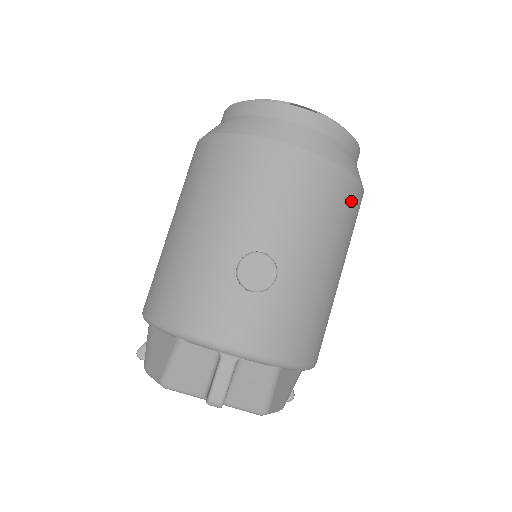
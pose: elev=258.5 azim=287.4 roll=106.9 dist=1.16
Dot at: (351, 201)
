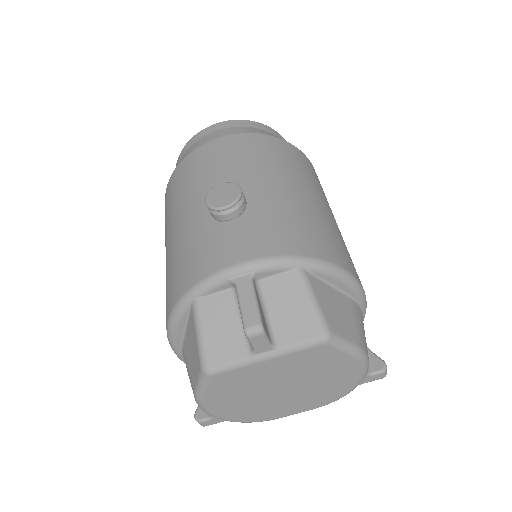
Dot at: (292, 154)
